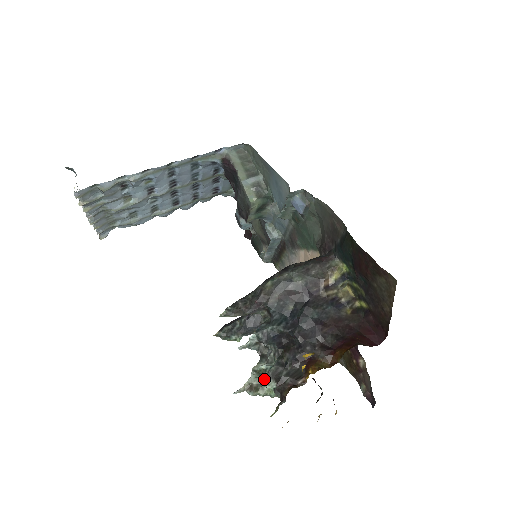
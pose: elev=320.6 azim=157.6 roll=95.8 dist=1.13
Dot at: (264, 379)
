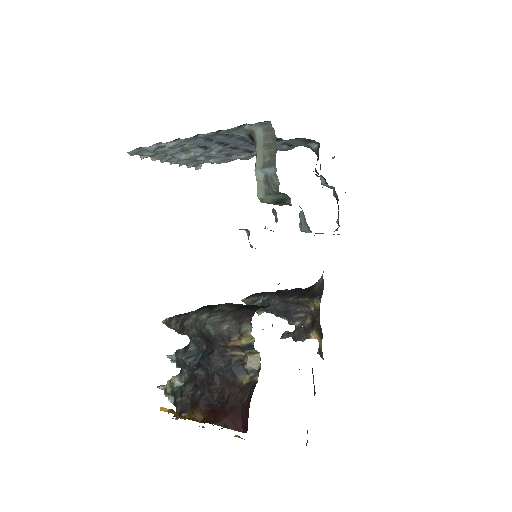
Dot at: (170, 392)
